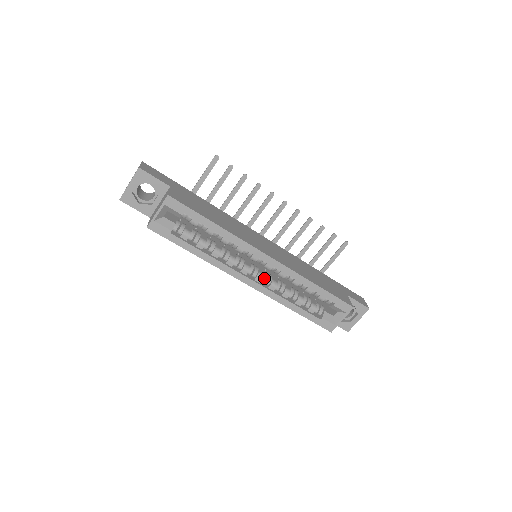
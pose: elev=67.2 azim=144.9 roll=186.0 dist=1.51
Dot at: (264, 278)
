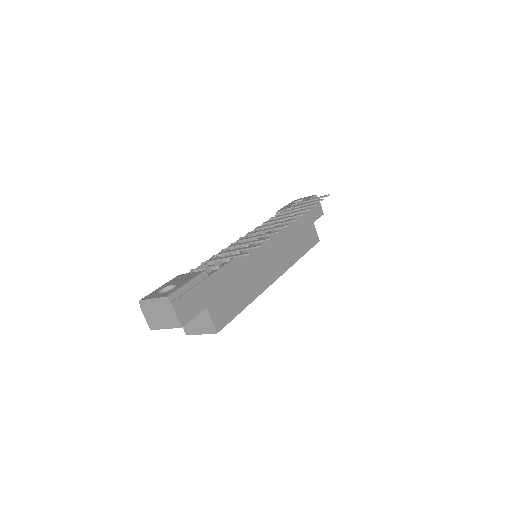
Dot at: occluded
